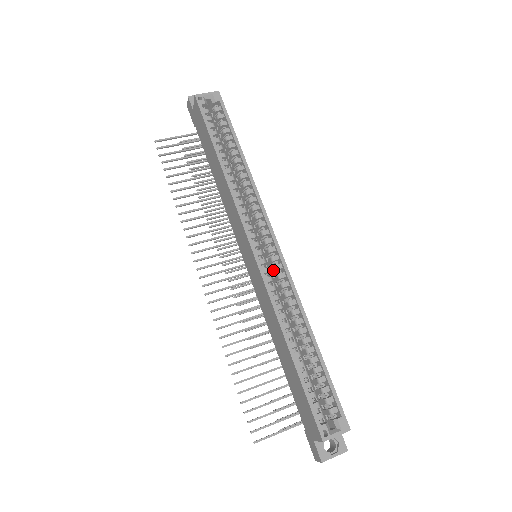
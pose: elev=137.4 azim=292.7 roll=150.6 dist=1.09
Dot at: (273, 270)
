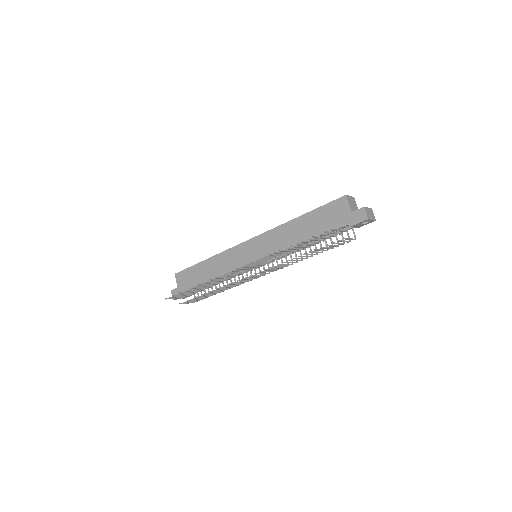
Dot at: occluded
